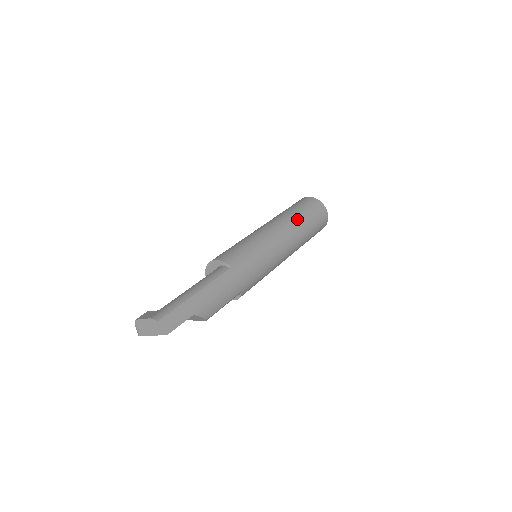
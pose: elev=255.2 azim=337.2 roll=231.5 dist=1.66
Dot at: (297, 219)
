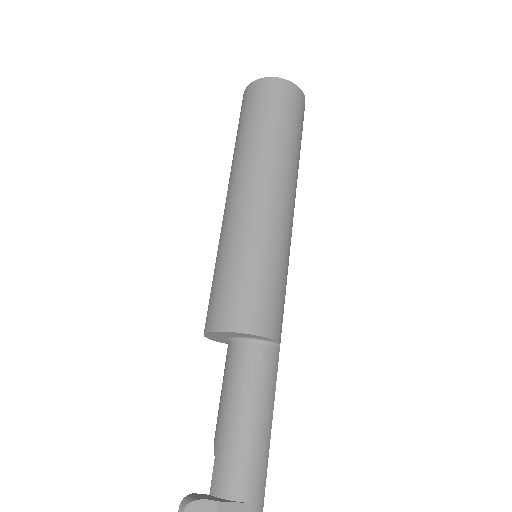
Dot at: occluded
